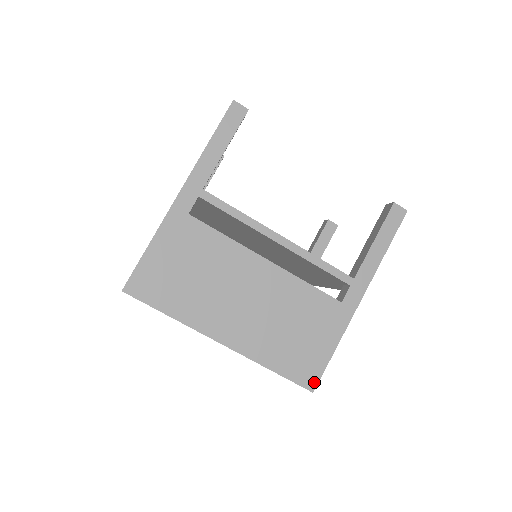
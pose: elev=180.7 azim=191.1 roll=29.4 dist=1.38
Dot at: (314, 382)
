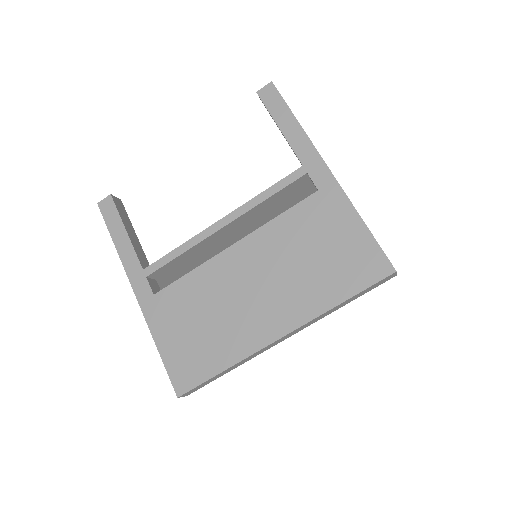
Dot at: (385, 264)
